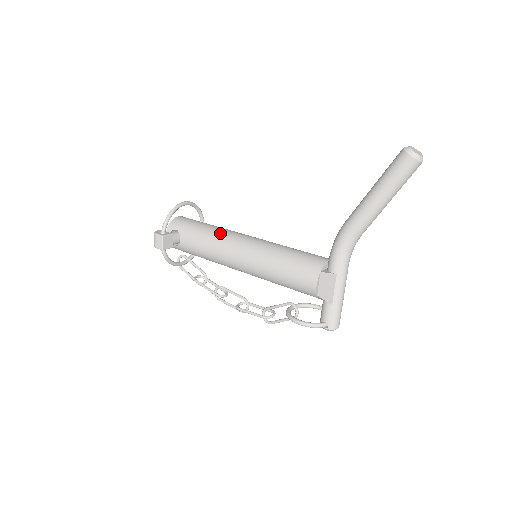
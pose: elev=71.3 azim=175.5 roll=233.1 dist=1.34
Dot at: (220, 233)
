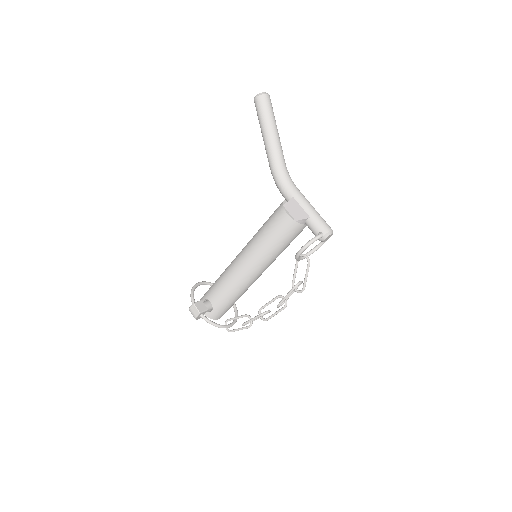
Dot at: (226, 268)
